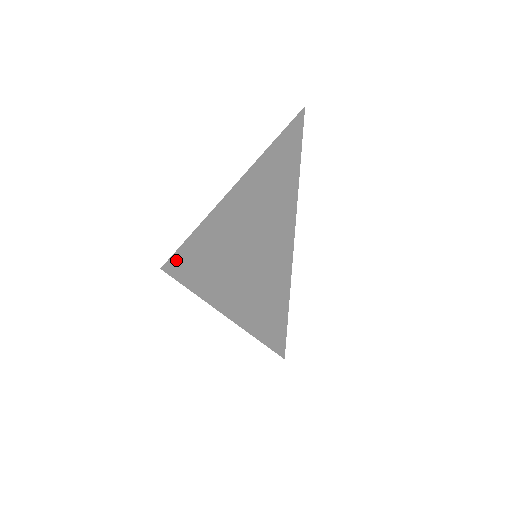
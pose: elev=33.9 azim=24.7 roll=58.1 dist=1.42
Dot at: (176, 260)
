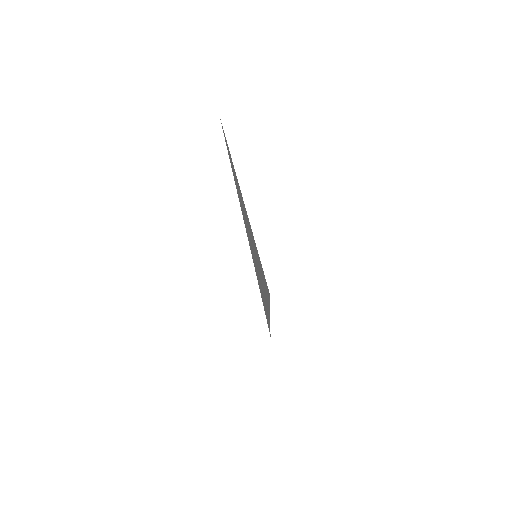
Dot at: occluded
